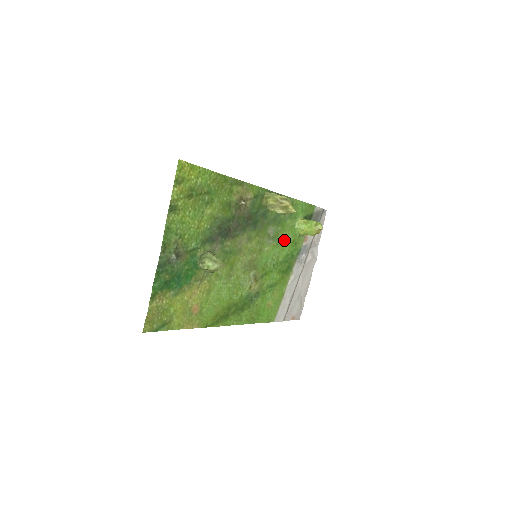
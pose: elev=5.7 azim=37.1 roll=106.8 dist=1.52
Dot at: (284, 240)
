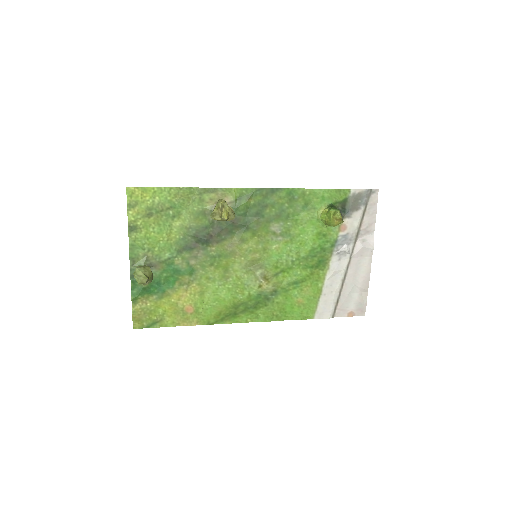
Dot at: (302, 234)
